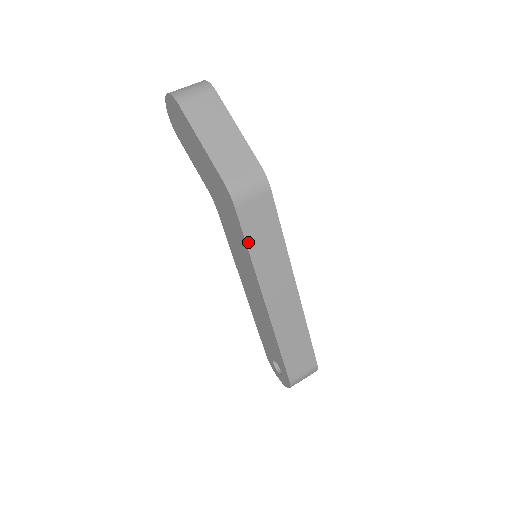
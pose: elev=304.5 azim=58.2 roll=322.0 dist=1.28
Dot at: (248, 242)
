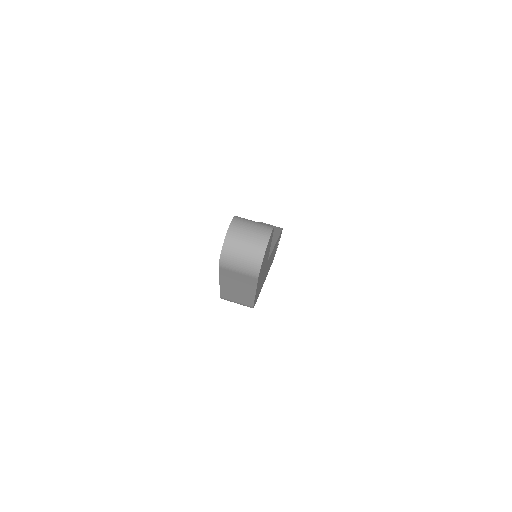
Dot at: occluded
